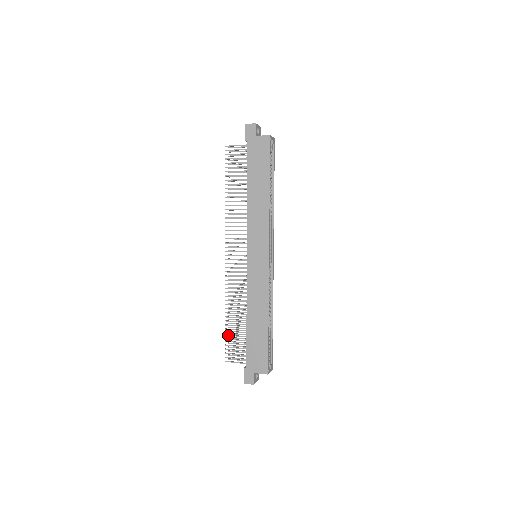
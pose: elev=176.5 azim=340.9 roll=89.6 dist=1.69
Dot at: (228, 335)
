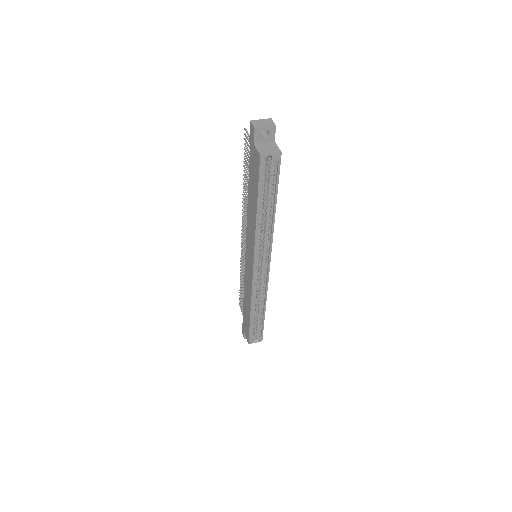
Dot at: occluded
